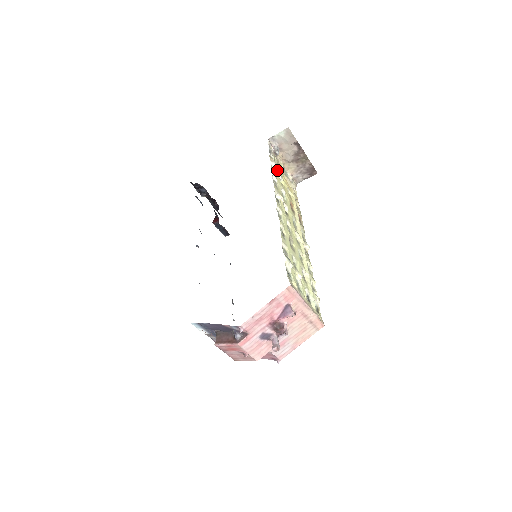
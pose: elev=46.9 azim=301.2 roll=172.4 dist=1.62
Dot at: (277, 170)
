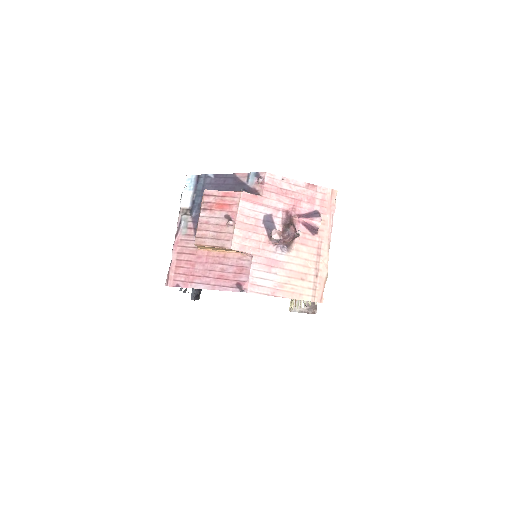
Dot at: occluded
